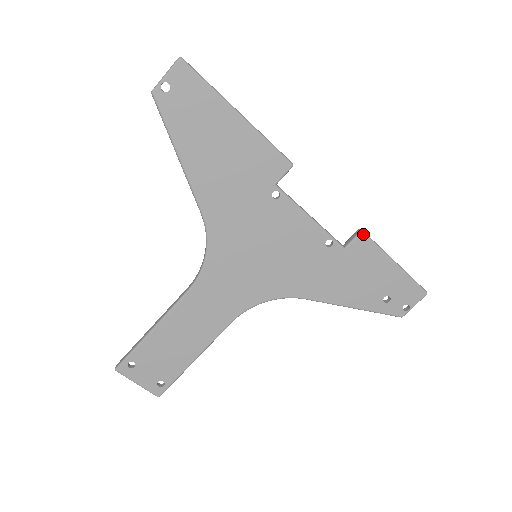
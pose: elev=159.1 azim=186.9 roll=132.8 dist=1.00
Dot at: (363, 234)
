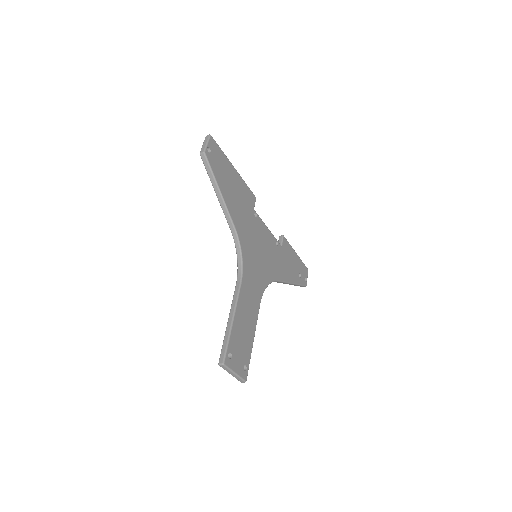
Dot at: (284, 237)
